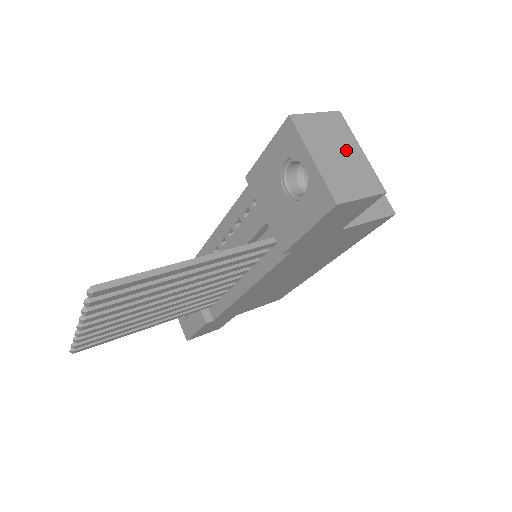
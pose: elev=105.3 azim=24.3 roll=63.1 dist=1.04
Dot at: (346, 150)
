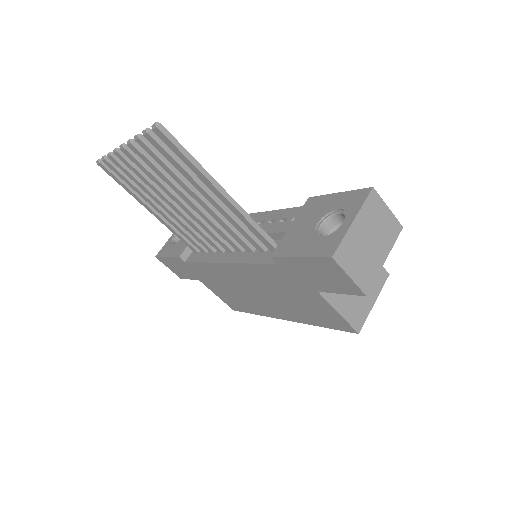
Dot at: (377, 246)
